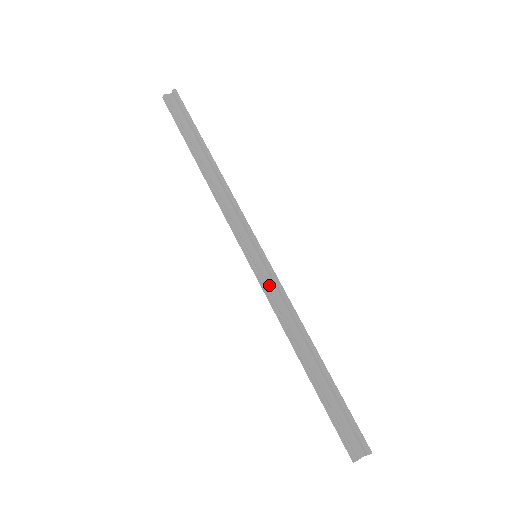
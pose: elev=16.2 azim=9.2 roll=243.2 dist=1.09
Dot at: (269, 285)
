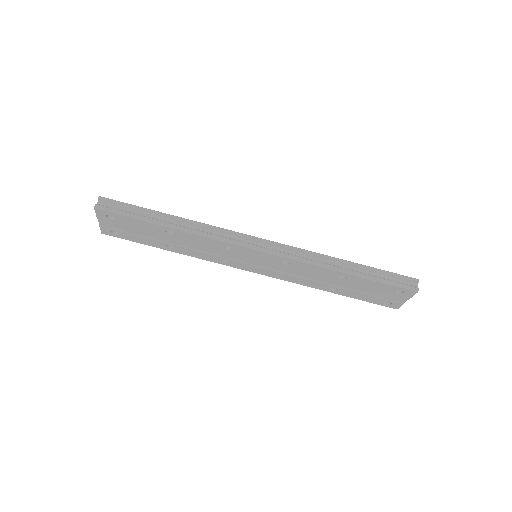
Dot at: (291, 254)
